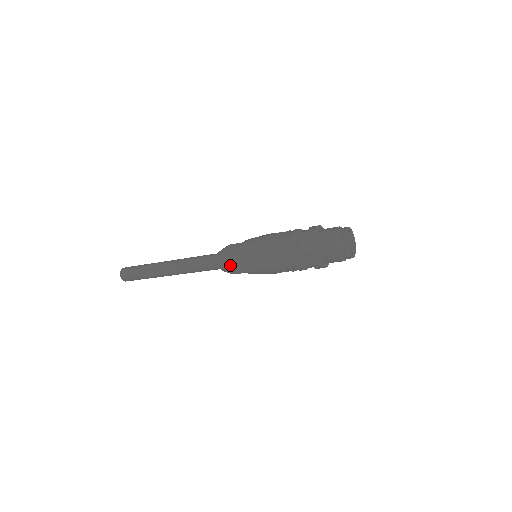
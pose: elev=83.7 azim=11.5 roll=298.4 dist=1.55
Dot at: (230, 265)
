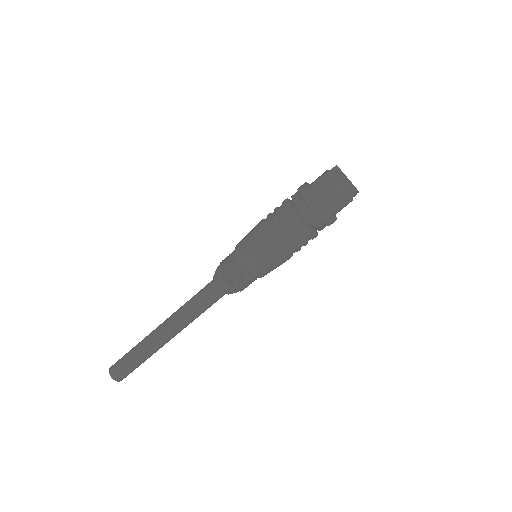
Dot at: (242, 286)
